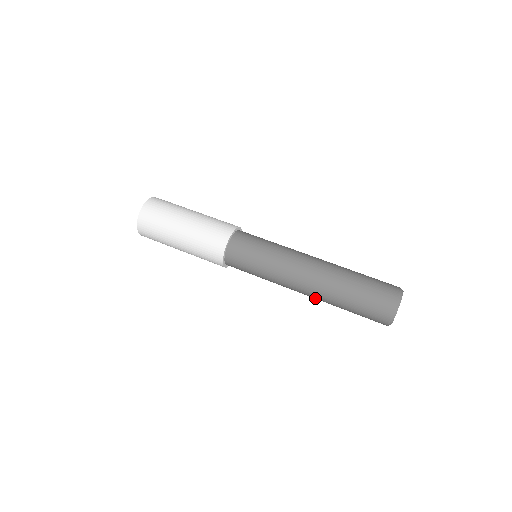
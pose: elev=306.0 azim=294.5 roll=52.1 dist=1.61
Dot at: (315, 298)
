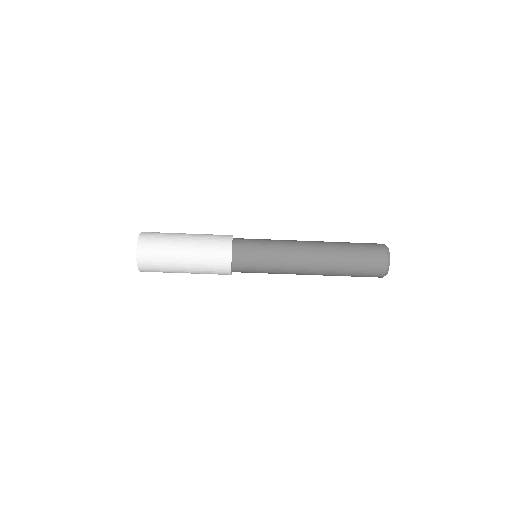
Dot at: occluded
